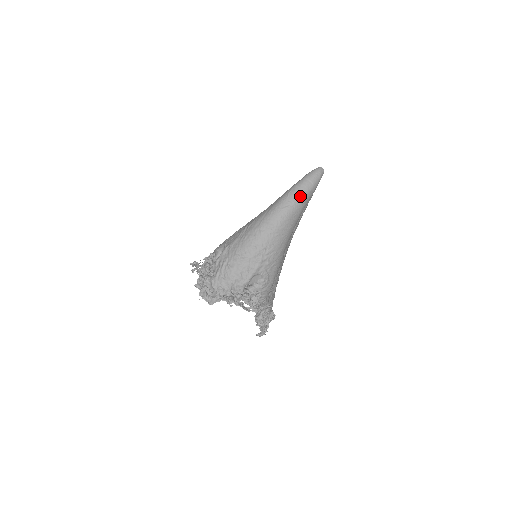
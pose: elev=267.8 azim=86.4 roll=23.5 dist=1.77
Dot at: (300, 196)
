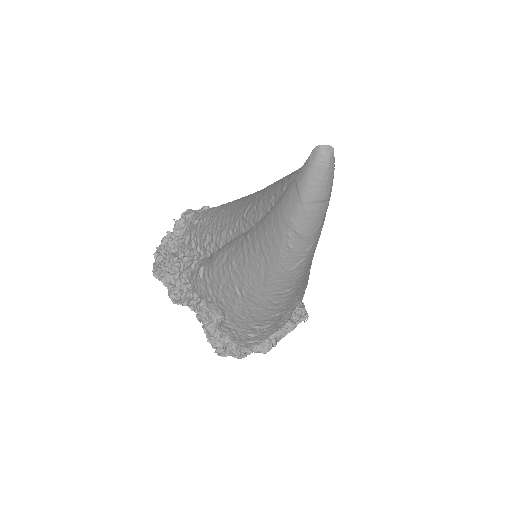
Dot at: (314, 236)
